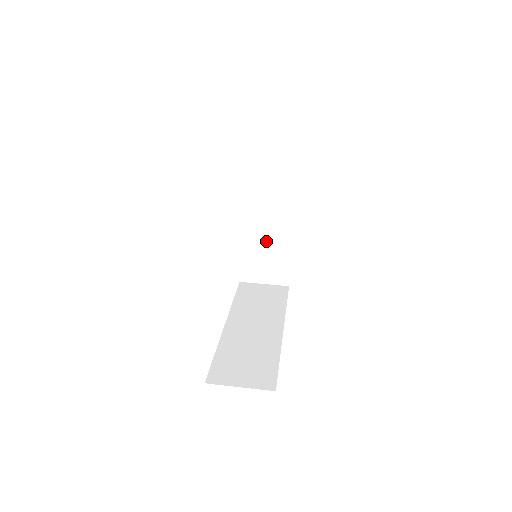
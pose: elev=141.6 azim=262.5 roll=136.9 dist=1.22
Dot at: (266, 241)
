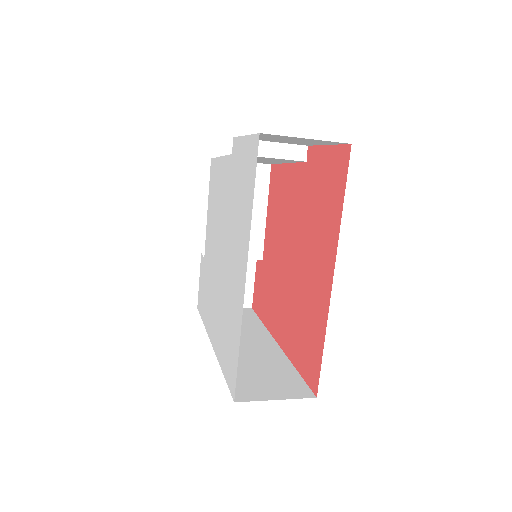
Dot at: occluded
